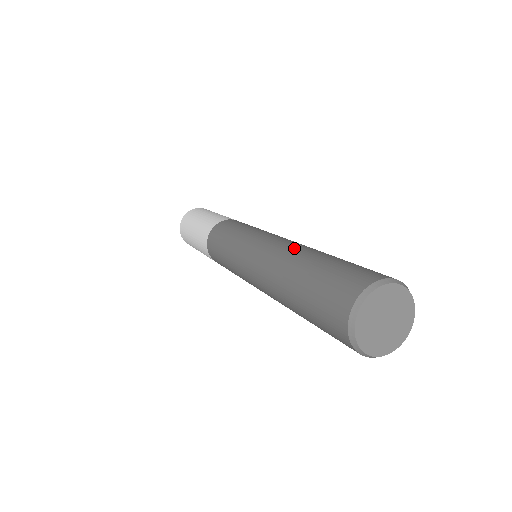
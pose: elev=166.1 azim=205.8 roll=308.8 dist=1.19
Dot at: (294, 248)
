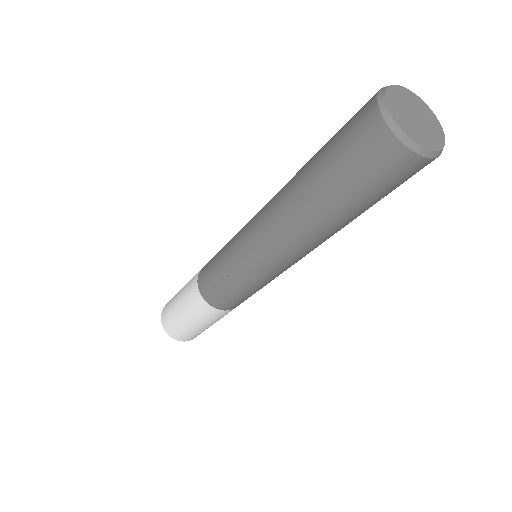
Dot at: occluded
